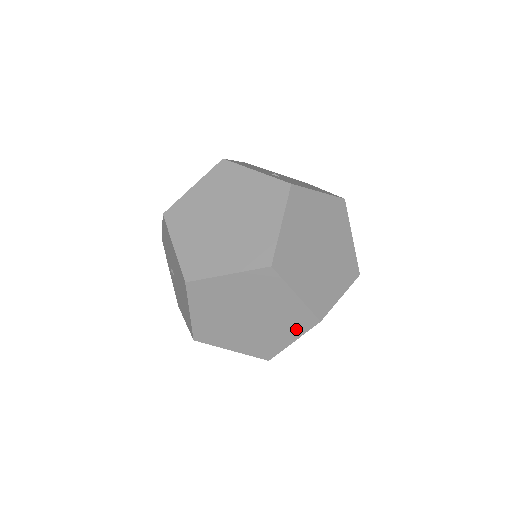
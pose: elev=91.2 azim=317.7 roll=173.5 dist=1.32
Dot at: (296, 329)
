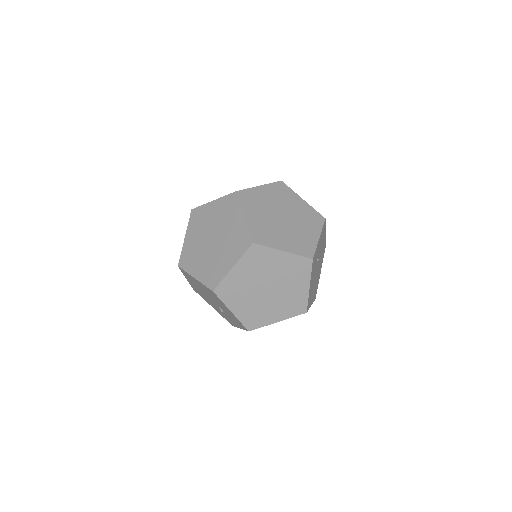
Dot at: (237, 252)
